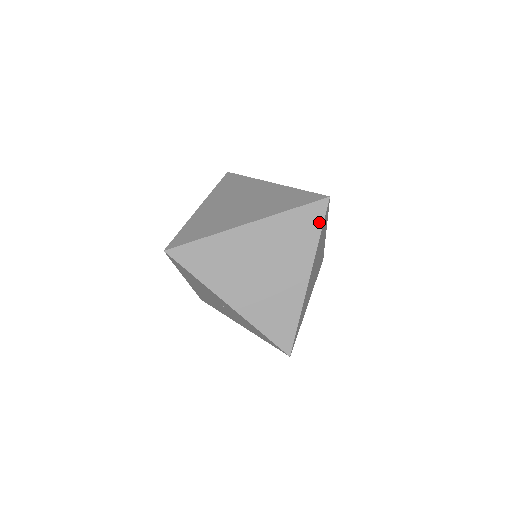
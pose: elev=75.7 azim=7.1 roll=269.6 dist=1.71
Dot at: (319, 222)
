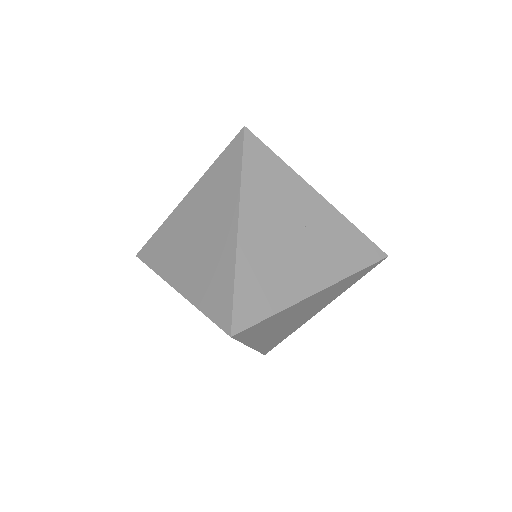
Dot at: occluded
